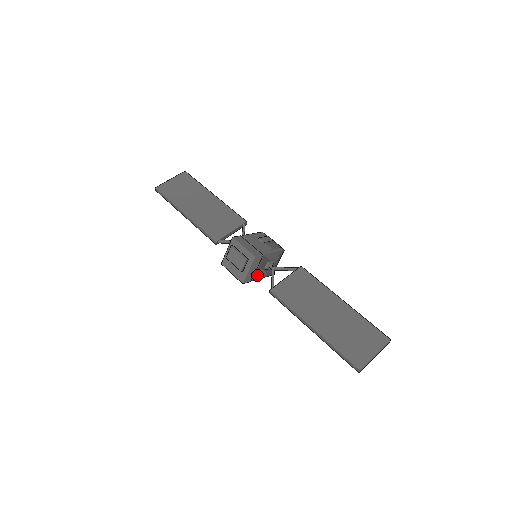
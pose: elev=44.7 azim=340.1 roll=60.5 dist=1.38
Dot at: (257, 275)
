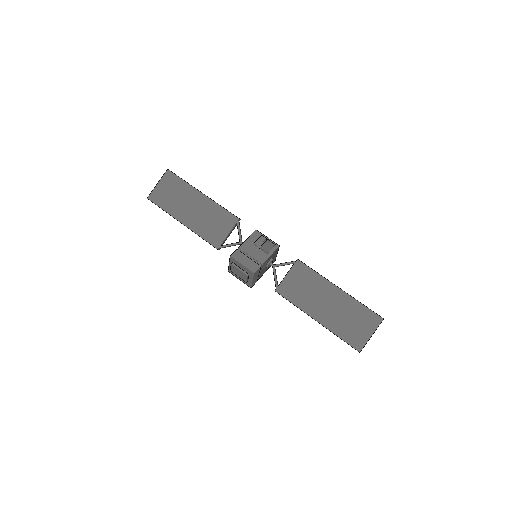
Dot at: (261, 274)
